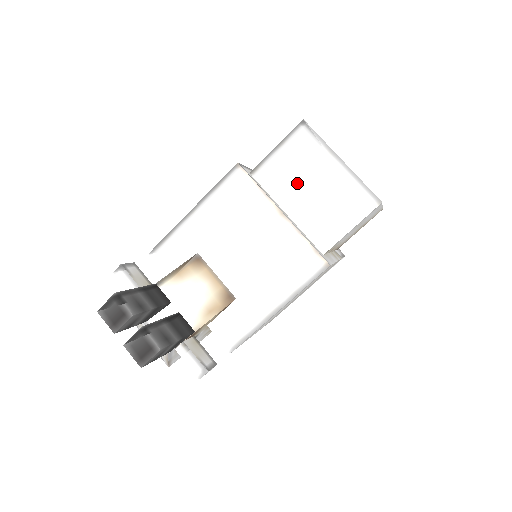
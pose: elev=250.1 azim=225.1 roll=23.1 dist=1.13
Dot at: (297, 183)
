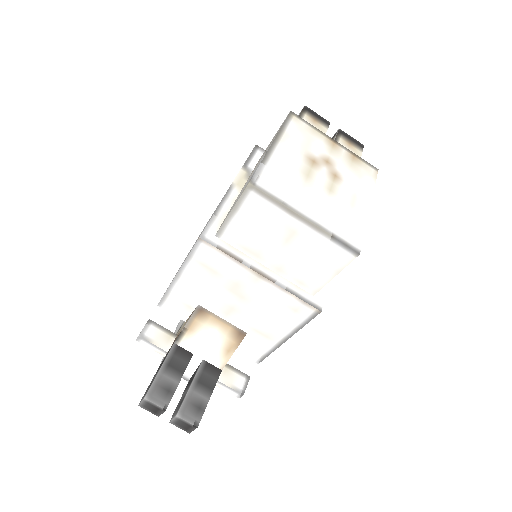
Dot at: (266, 242)
